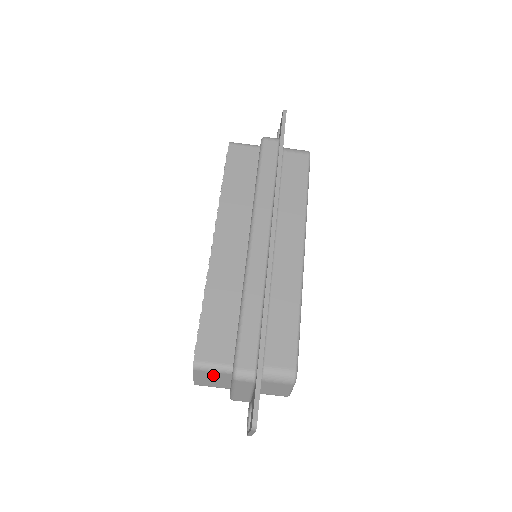
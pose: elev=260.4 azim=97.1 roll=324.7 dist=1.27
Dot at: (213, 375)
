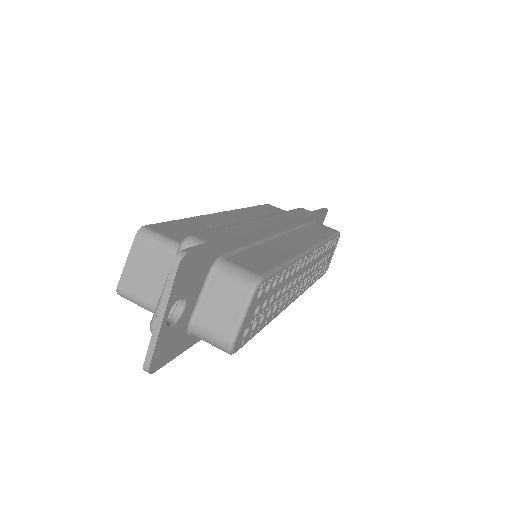
Dot at: (154, 256)
